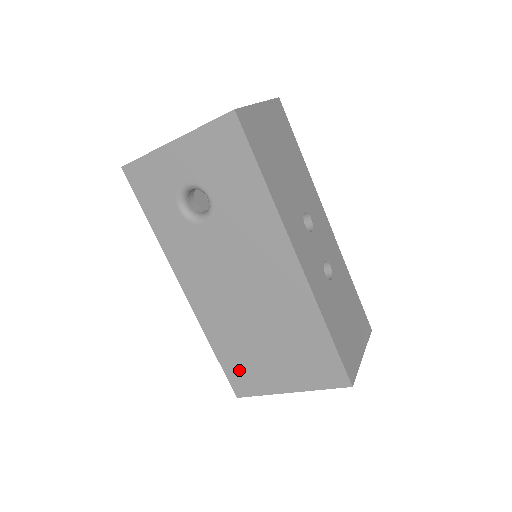
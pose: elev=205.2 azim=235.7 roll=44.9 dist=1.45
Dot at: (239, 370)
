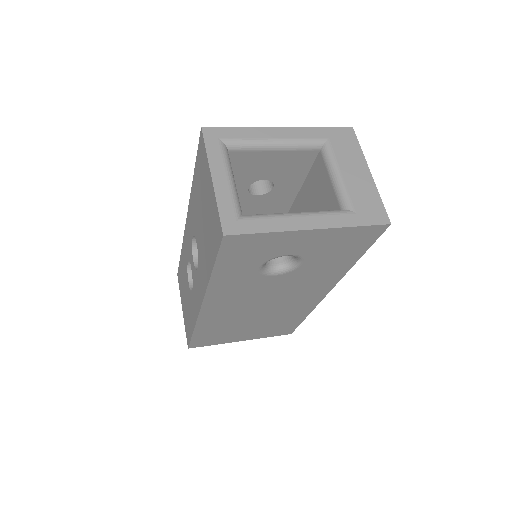
Dot at: (208, 338)
